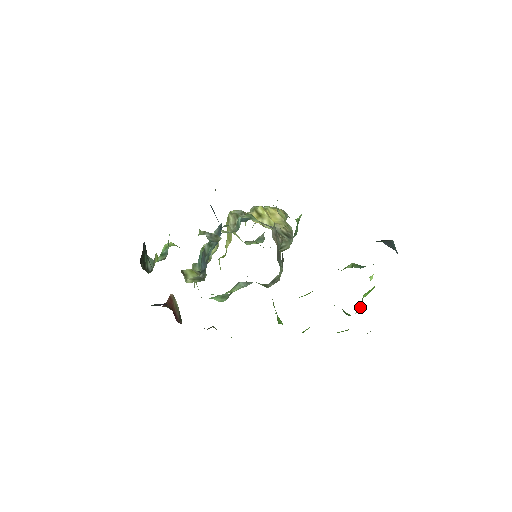
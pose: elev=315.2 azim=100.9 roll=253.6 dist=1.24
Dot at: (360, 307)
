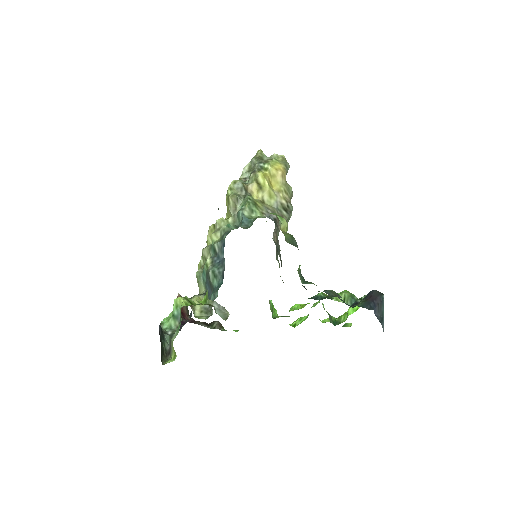
Dot at: (345, 316)
